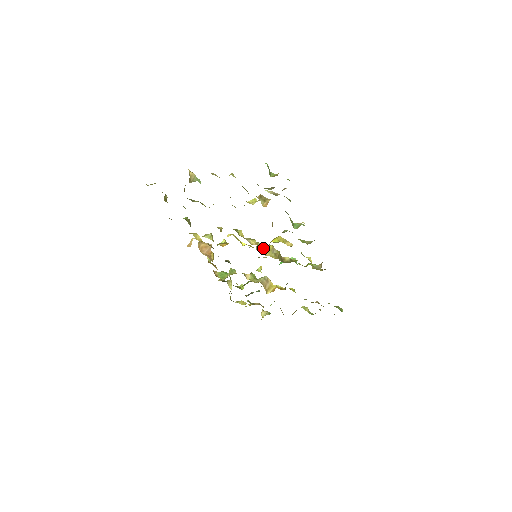
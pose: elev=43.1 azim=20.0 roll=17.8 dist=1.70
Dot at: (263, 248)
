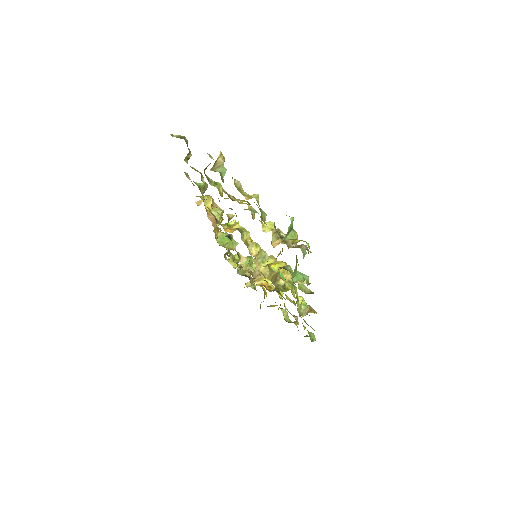
Dot at: (263, 259)
